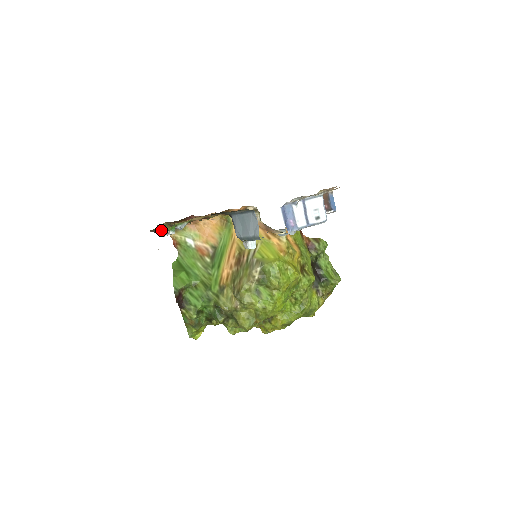
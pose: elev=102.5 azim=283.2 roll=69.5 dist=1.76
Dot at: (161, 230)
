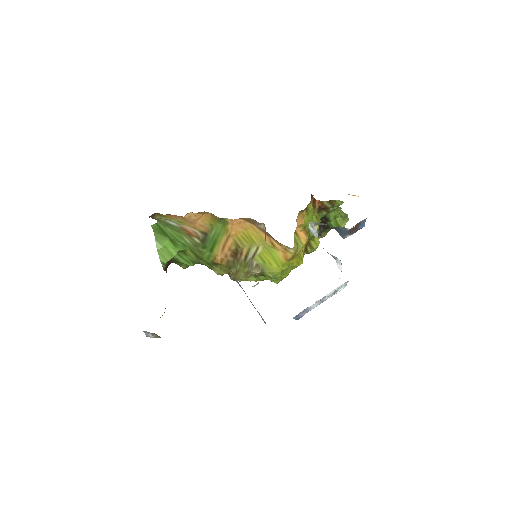
Dot at: occluded
